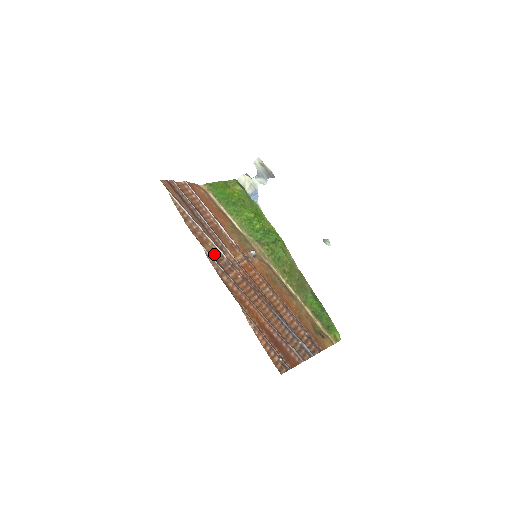
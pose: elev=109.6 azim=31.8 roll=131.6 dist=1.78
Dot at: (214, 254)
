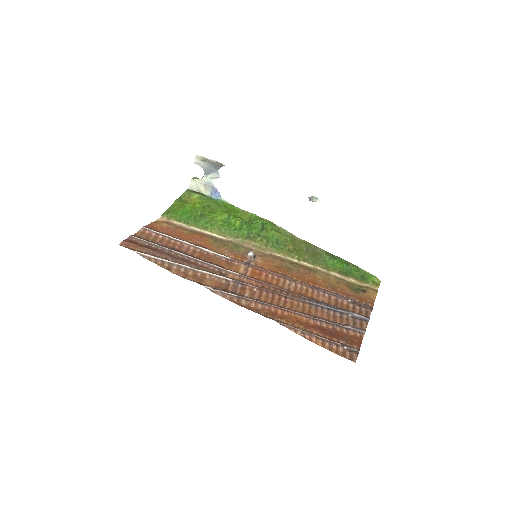
Dot at: (218, 284)
